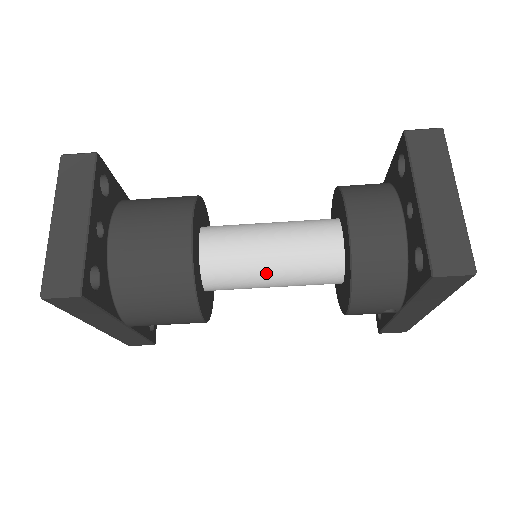
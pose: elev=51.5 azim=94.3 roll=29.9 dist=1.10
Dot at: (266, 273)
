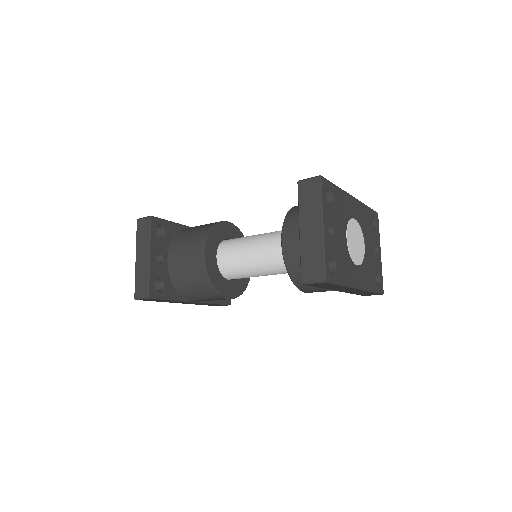
Dot at: (254, 270)
